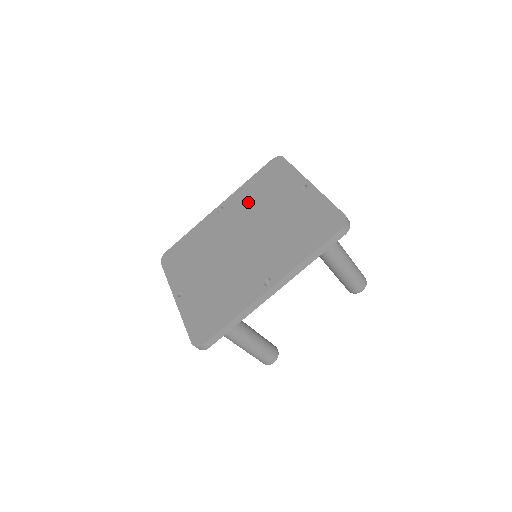
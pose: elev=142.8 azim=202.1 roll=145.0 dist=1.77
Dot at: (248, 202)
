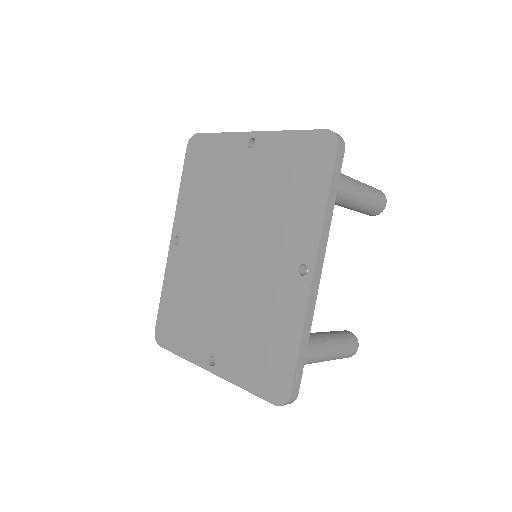
Dot at: (200, 208)
